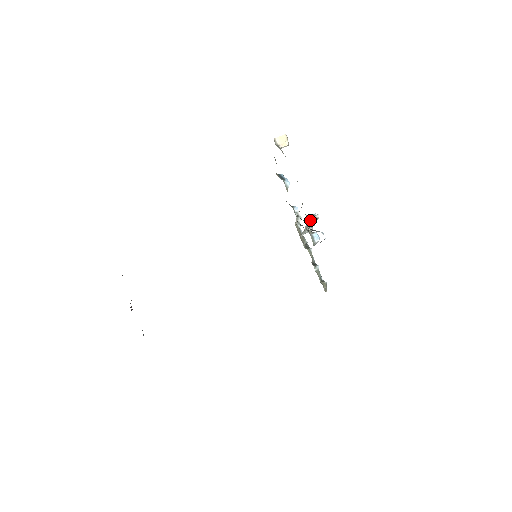
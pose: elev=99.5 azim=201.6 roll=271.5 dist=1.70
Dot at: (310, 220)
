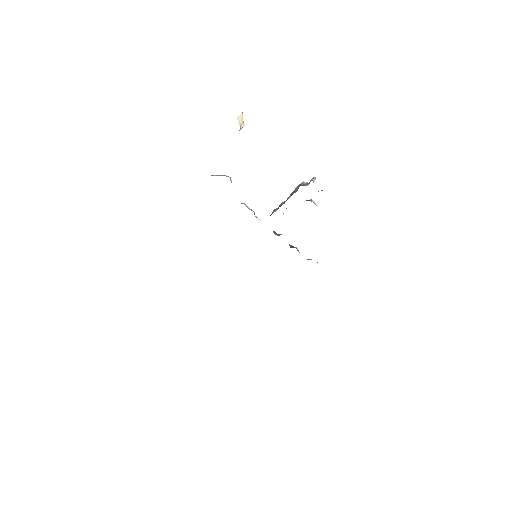
Dot at: occluded
